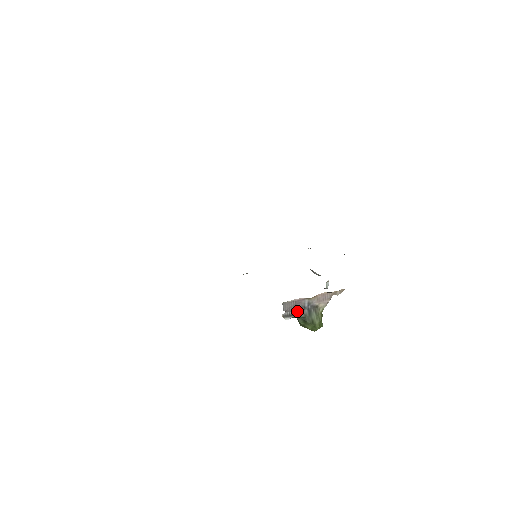
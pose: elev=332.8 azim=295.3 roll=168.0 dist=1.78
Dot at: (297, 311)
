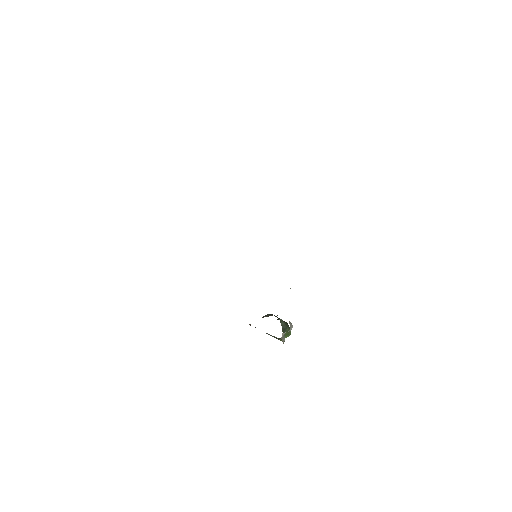
Dot at: occluded
